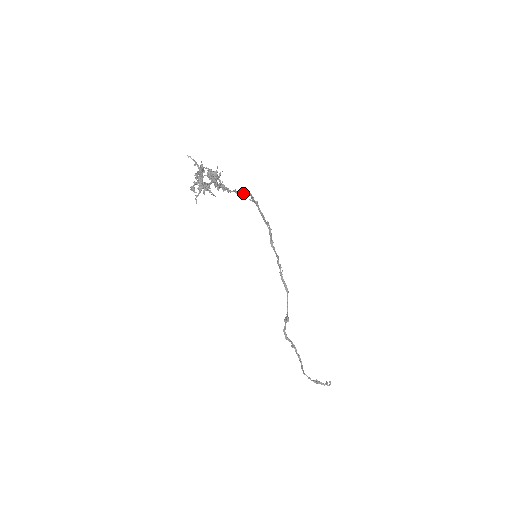
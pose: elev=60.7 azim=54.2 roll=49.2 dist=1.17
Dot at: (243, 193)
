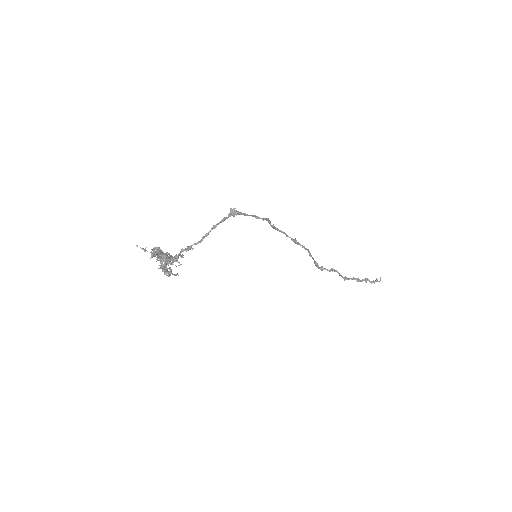
Dot at: (215, 227)
